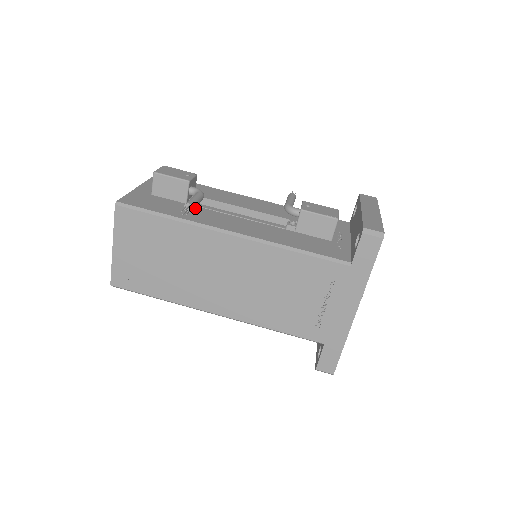
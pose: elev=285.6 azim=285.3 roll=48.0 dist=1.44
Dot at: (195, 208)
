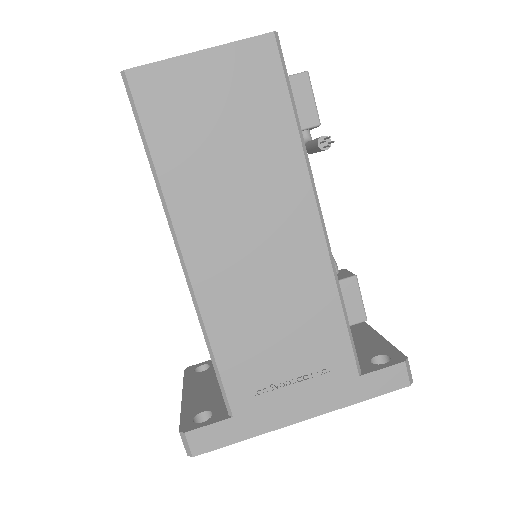
Dot at: occluded
